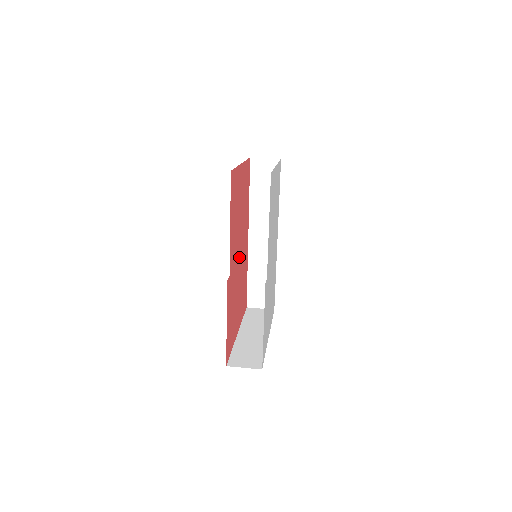
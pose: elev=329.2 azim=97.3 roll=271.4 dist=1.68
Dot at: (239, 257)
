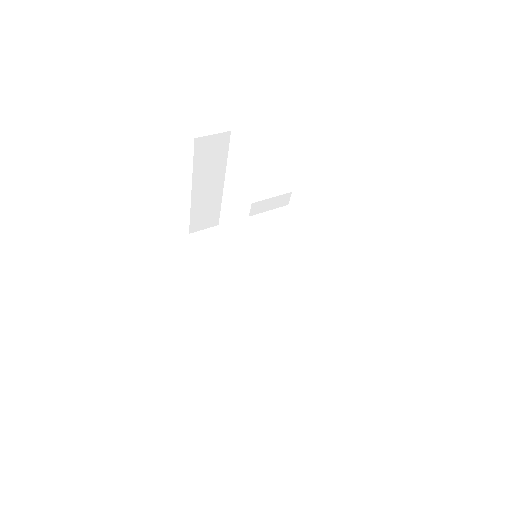
Dot at: occluded
